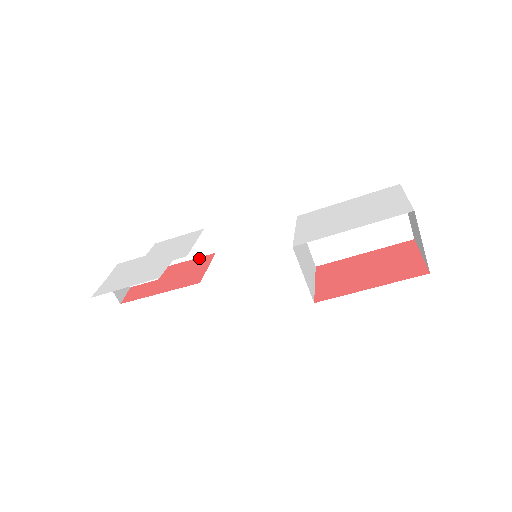
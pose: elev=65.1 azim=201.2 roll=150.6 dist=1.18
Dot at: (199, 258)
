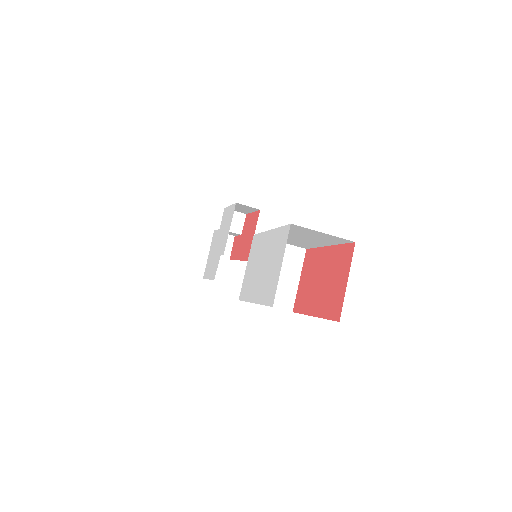
Dot at: (254, 213)
